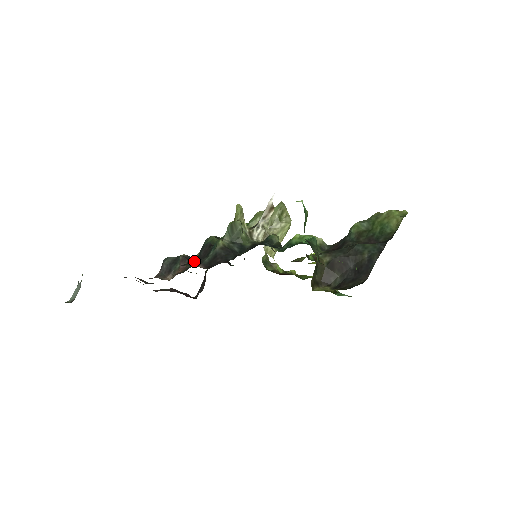
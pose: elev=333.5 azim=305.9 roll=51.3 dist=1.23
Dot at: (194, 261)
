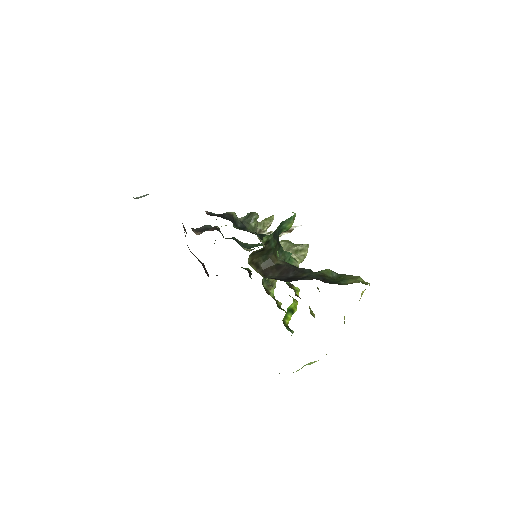
Dot at: occluded
